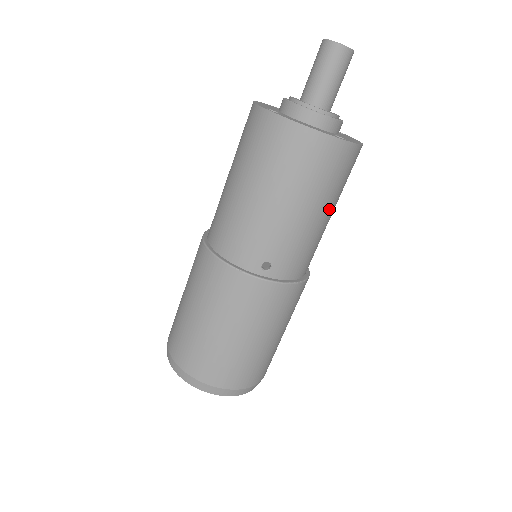
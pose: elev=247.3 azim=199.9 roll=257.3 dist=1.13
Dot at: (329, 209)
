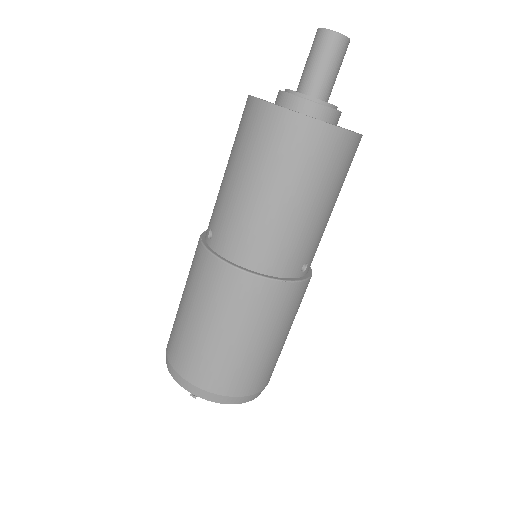
Dot at: occluded
